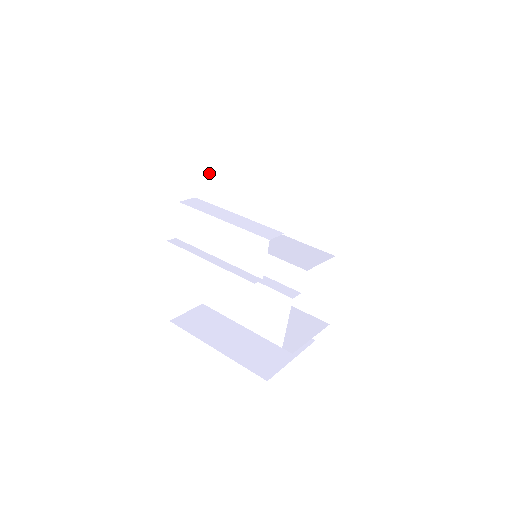
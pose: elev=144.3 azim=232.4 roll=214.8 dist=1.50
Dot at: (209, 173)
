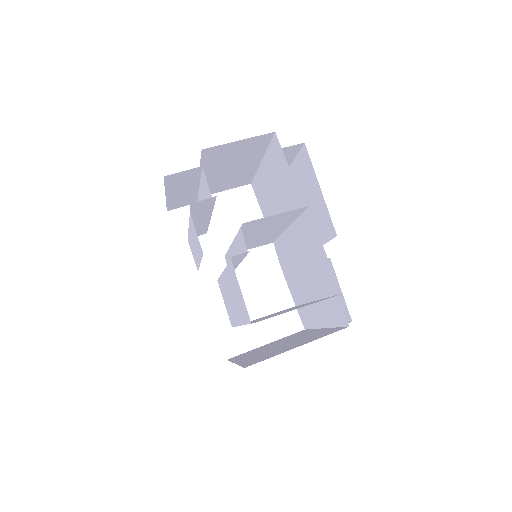
Dot at: occluded
